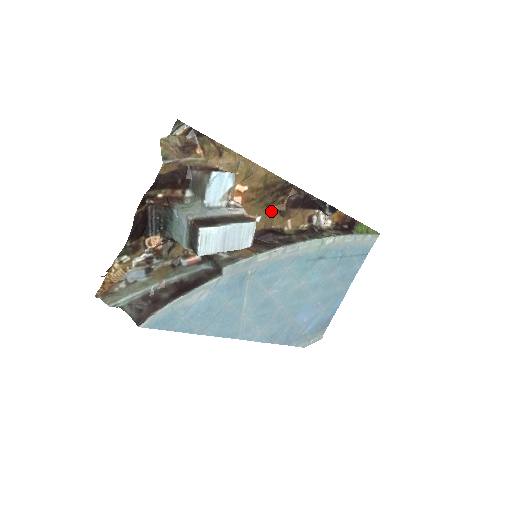
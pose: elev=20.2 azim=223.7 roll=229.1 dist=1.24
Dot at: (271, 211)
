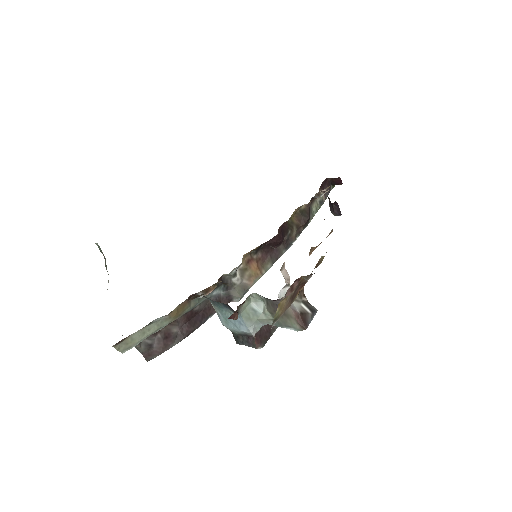
Dot at: occluded
